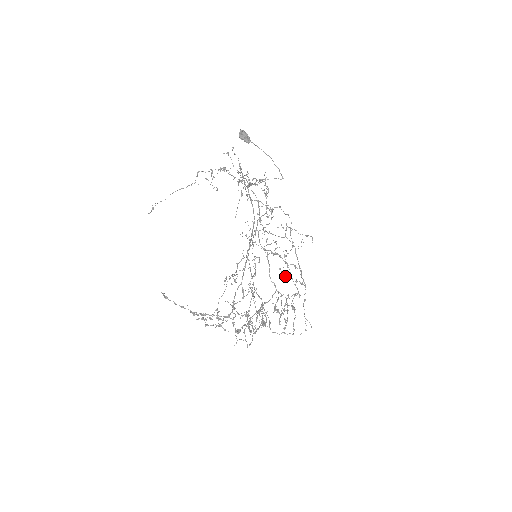
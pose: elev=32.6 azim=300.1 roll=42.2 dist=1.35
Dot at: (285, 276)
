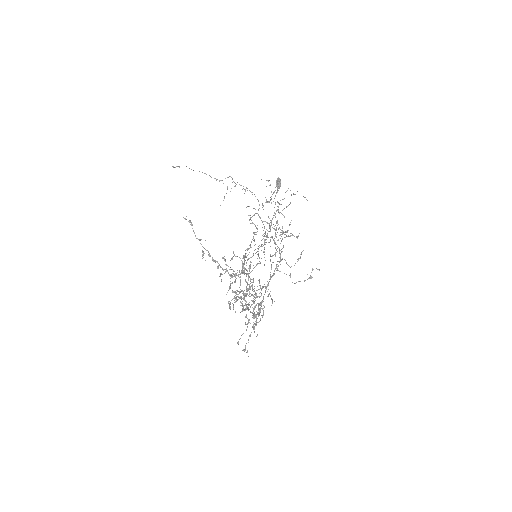
Dot at: occluded
